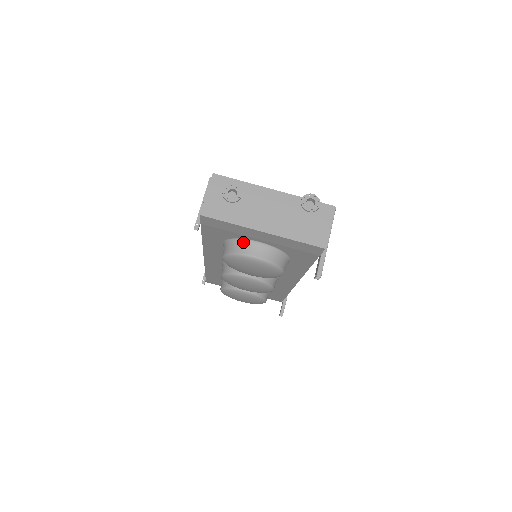
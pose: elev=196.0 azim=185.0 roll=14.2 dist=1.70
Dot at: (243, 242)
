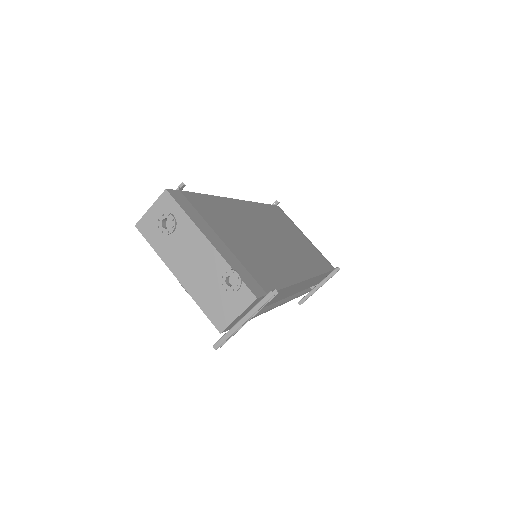
Dot at: occluded
